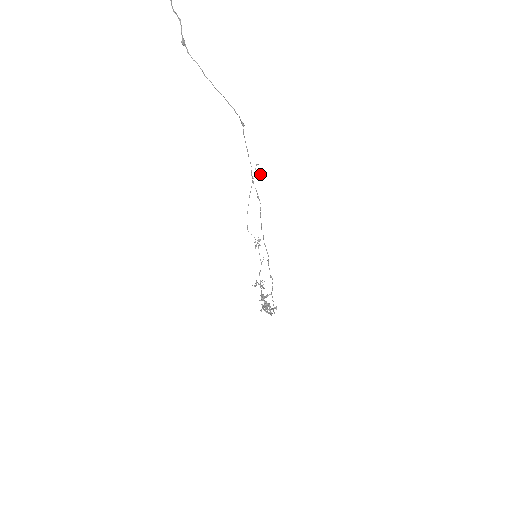
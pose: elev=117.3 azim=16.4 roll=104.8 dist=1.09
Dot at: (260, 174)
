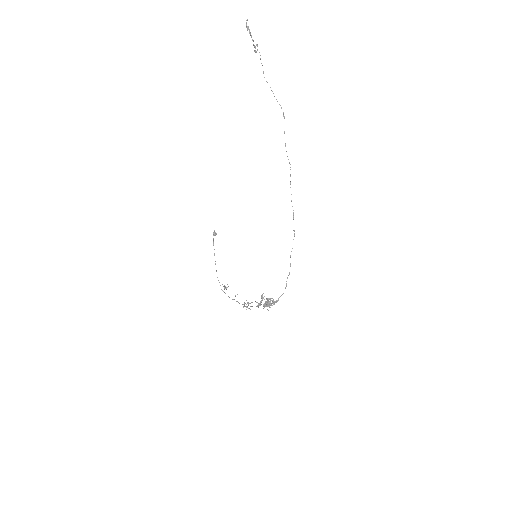
Dot at: (216, 234)
